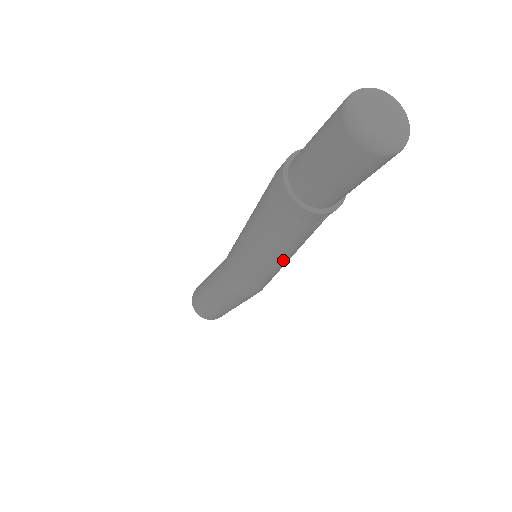
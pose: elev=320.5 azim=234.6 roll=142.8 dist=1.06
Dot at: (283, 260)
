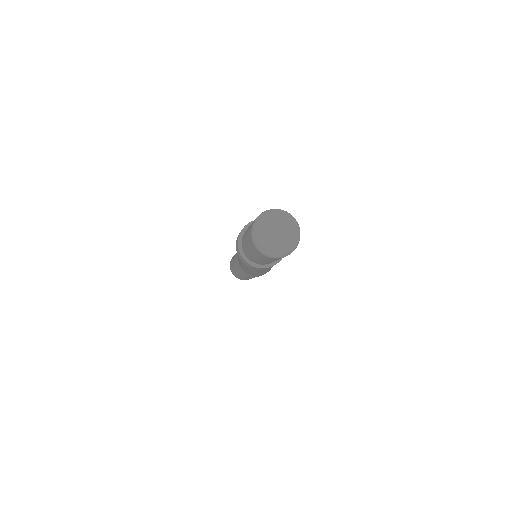
Dot at: occluded
